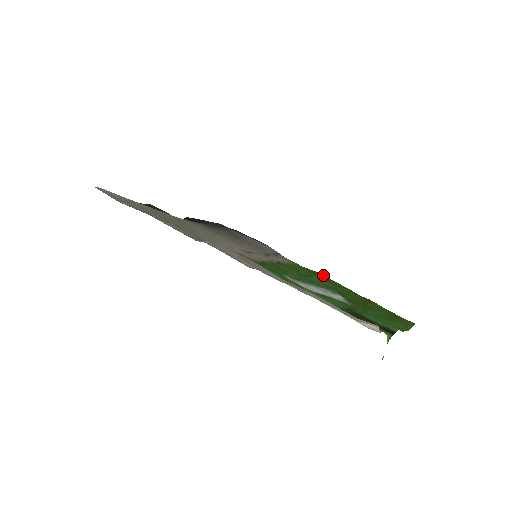
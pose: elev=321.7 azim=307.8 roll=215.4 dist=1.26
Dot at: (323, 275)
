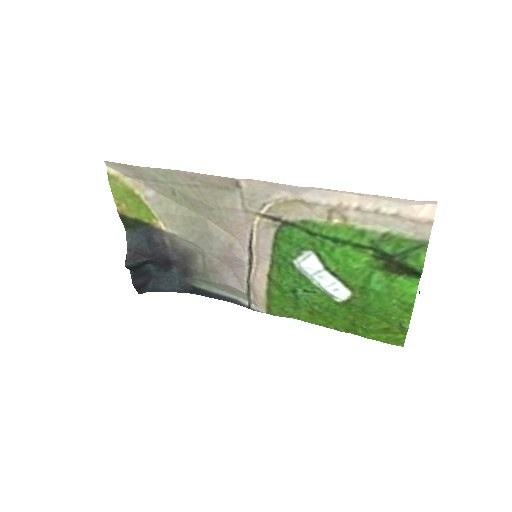
Dot at: (299, 318)
